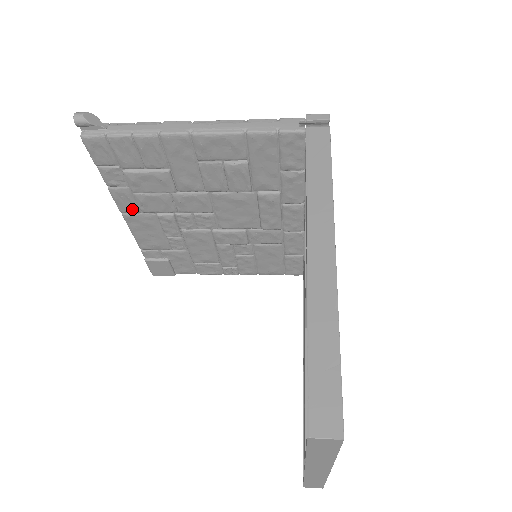
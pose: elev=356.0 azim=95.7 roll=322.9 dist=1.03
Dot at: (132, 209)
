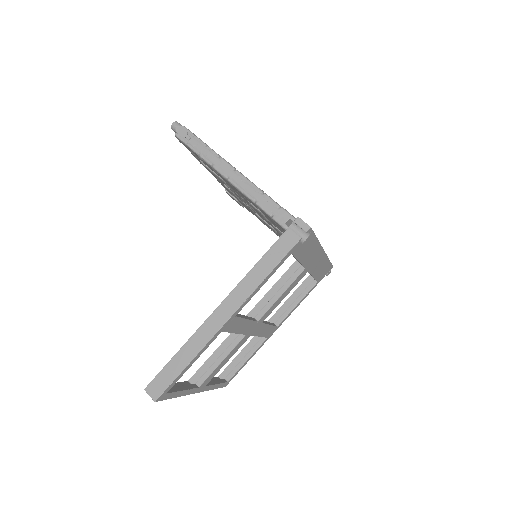
Dot at: occluded
